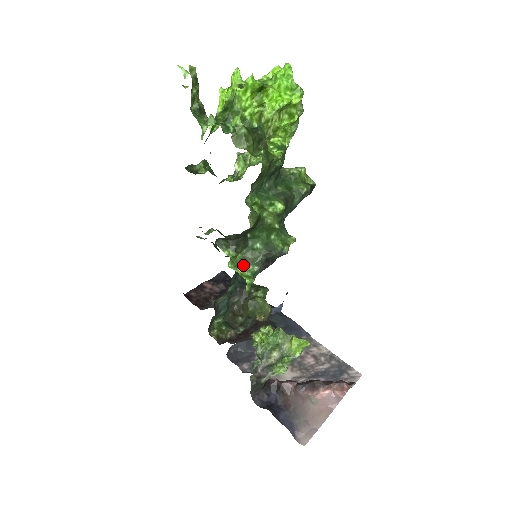
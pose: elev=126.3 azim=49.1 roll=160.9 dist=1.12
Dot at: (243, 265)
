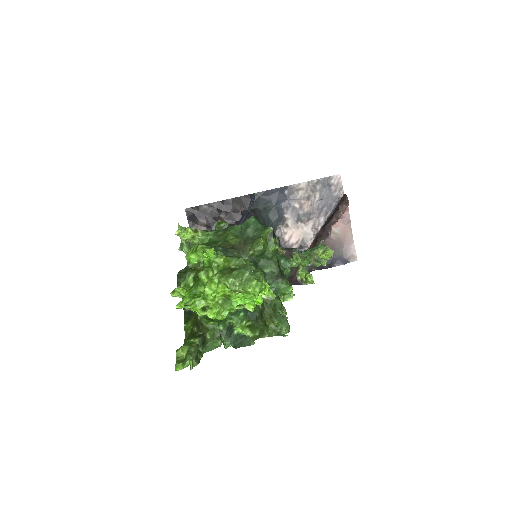
Dot at: (281, 298)
